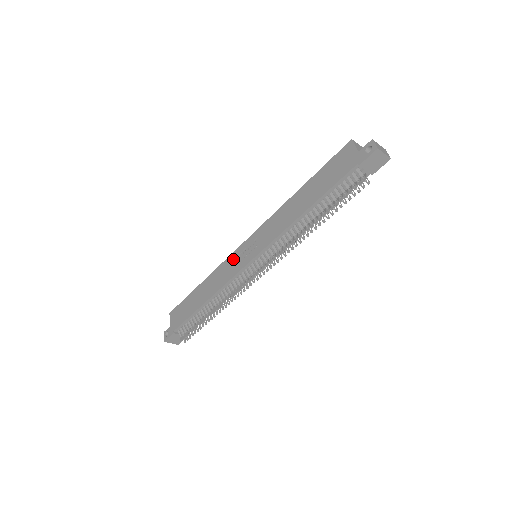
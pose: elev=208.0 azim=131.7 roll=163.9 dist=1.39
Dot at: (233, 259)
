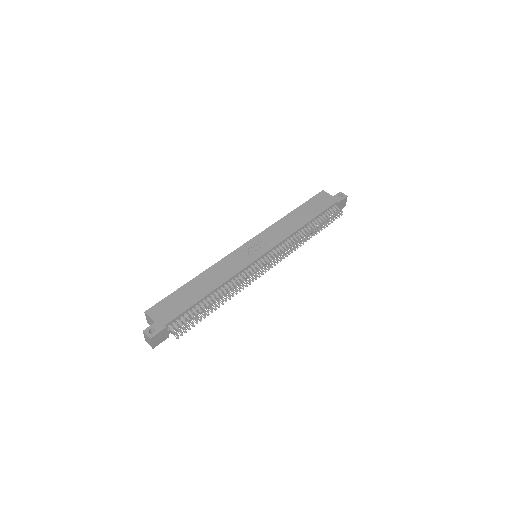
Dot at: (236, 256)
